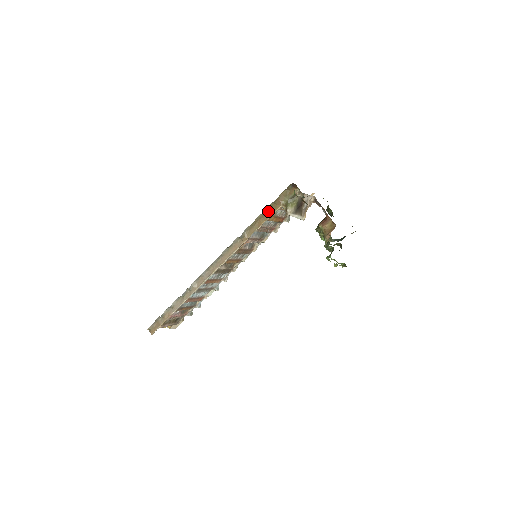
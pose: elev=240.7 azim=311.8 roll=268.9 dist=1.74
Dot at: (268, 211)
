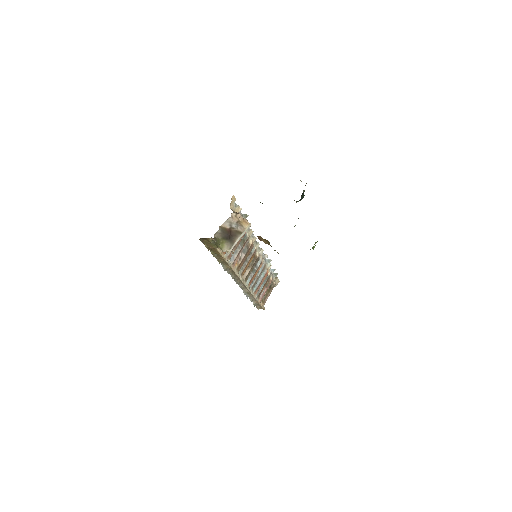
Dot at: (215, 253)
